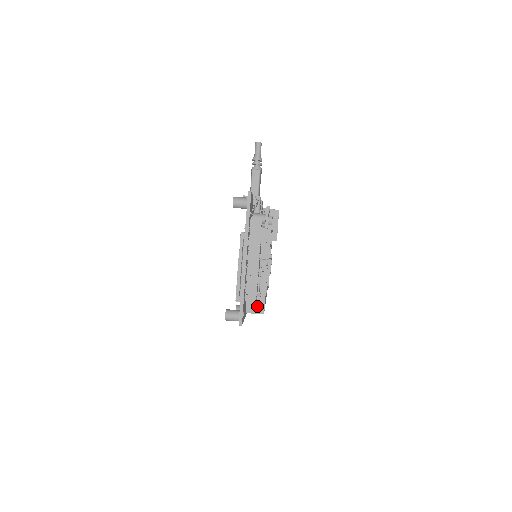
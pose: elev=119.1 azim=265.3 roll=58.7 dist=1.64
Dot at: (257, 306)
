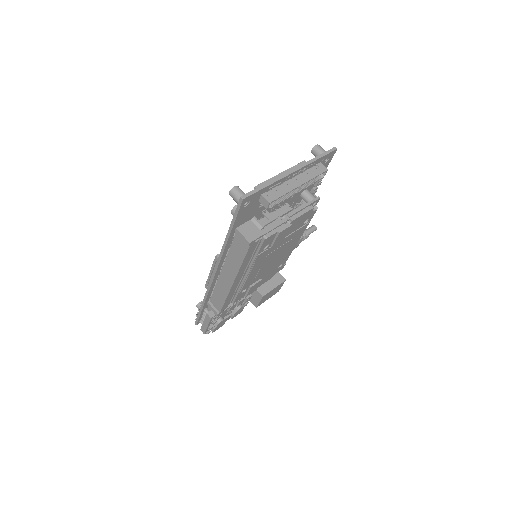
Dot at: (251, 233)
